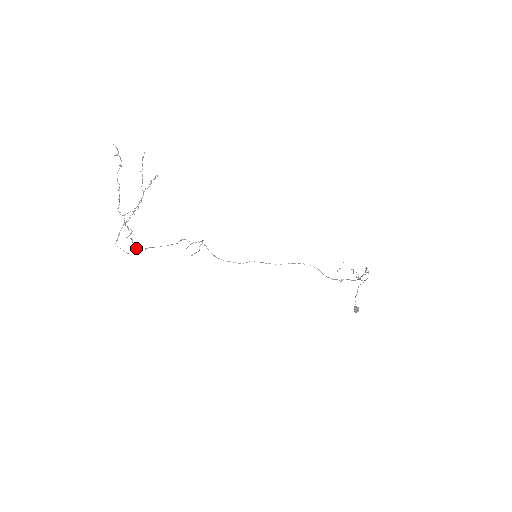
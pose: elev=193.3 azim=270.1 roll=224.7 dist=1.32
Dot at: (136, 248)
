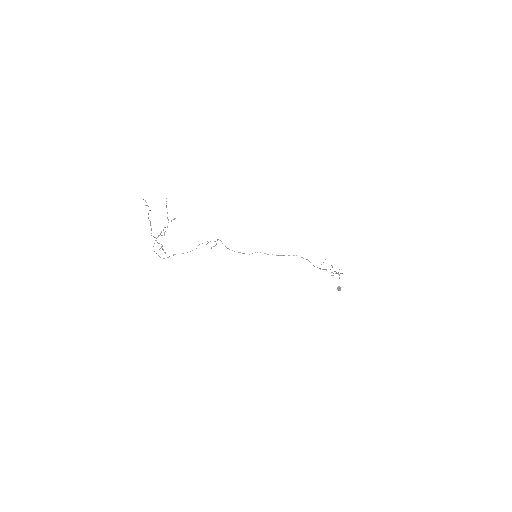
Dot at: occluded
